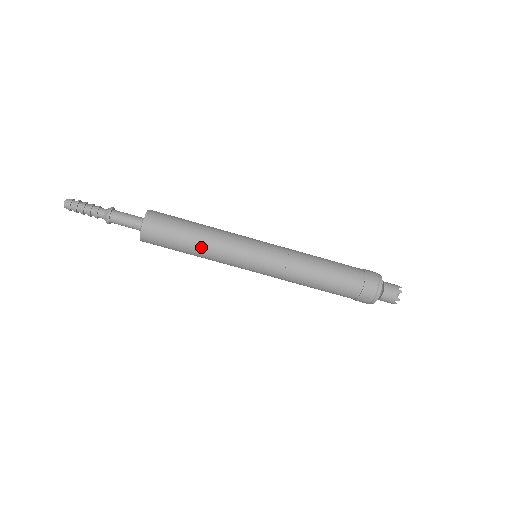
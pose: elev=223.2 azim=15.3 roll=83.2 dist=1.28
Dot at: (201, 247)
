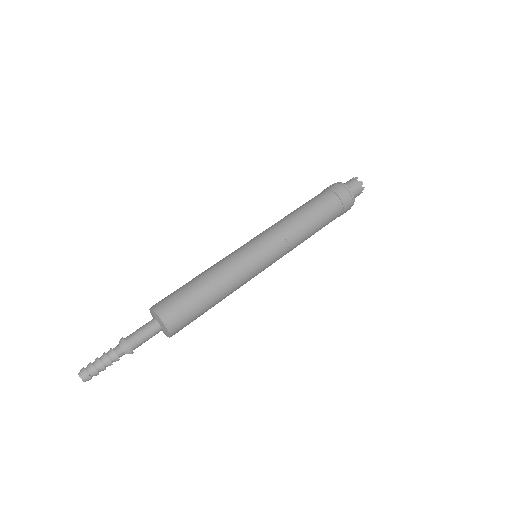
Dot at: occluded
